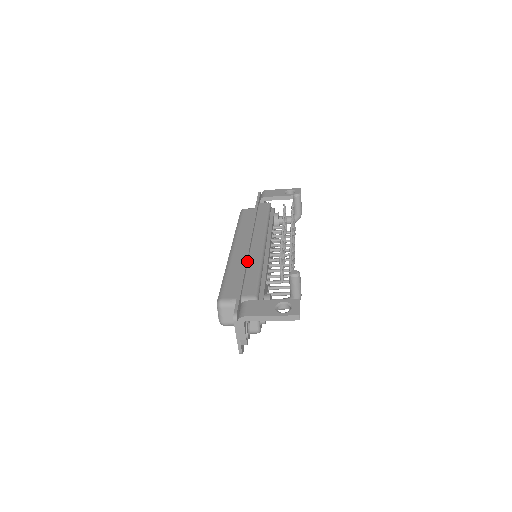
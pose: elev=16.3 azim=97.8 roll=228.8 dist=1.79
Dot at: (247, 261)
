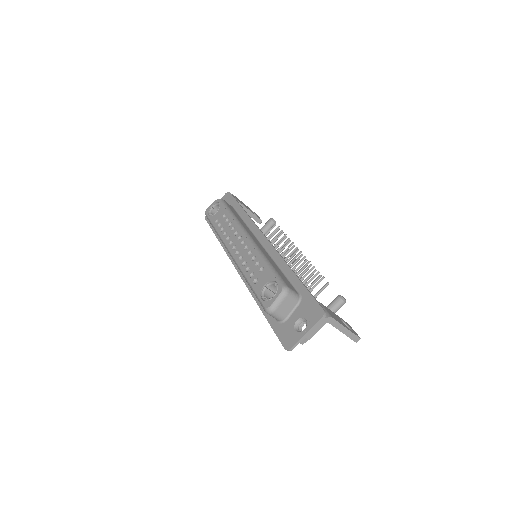
Dot at: (283, 260)
